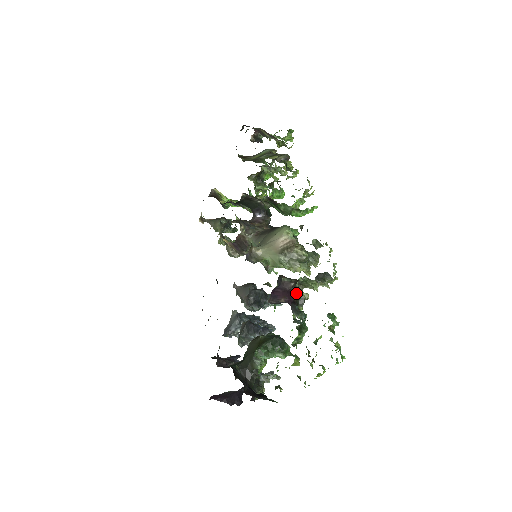
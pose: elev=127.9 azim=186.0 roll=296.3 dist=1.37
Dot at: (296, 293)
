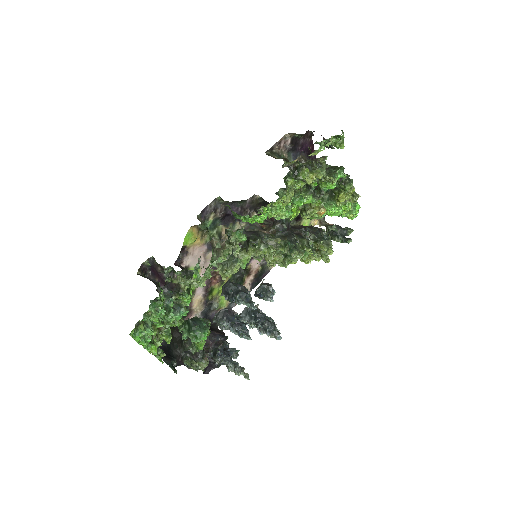
Dot at: (172, 280)
